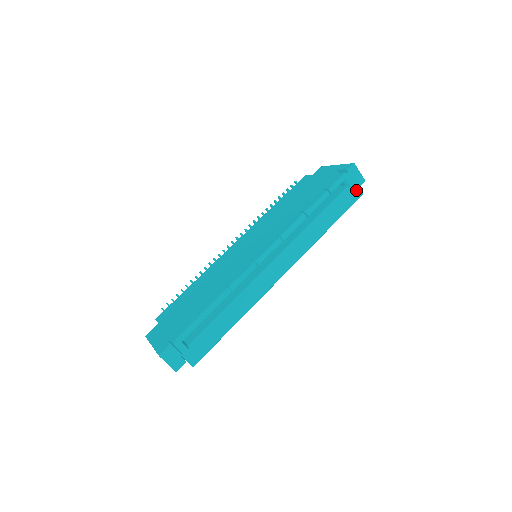
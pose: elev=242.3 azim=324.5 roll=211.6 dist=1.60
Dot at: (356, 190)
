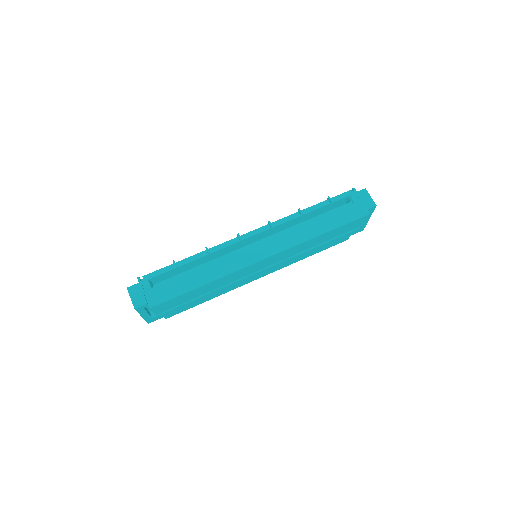
Dot at: (361, 207)
